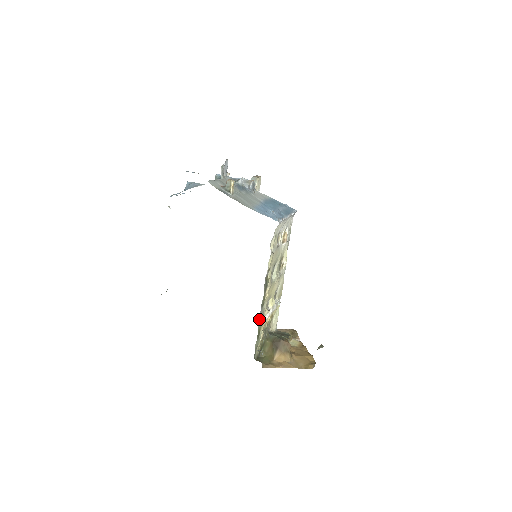
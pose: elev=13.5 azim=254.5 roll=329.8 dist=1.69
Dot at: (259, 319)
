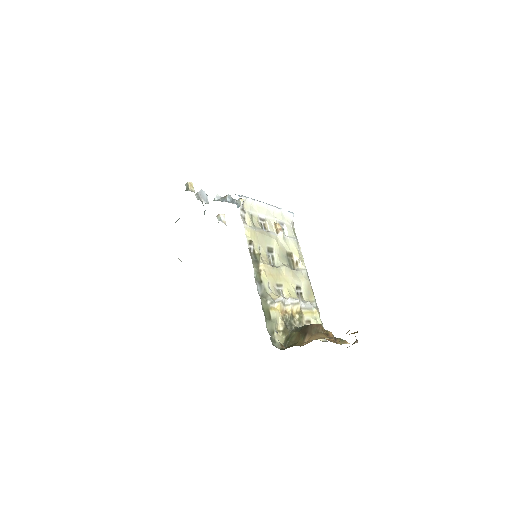
Dot at: (261, 296)
